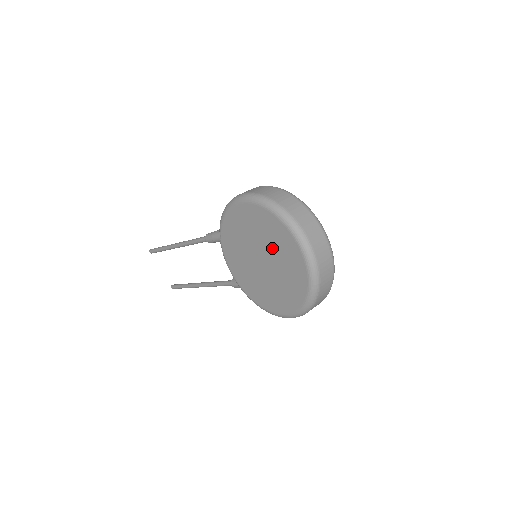
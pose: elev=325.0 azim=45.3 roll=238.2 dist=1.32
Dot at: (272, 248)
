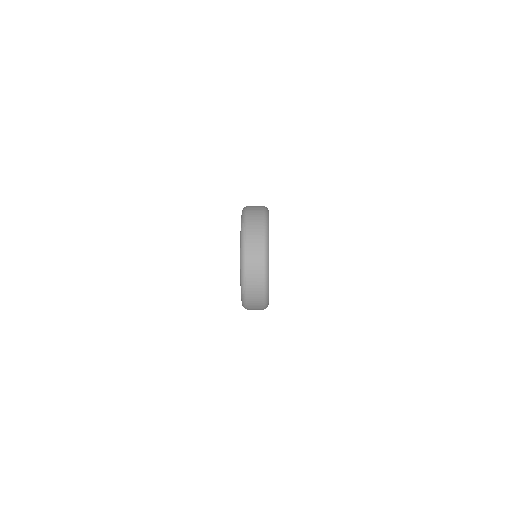
Dot at: occluded
